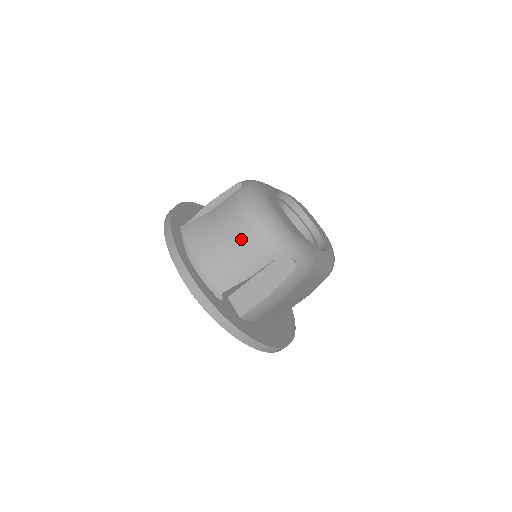
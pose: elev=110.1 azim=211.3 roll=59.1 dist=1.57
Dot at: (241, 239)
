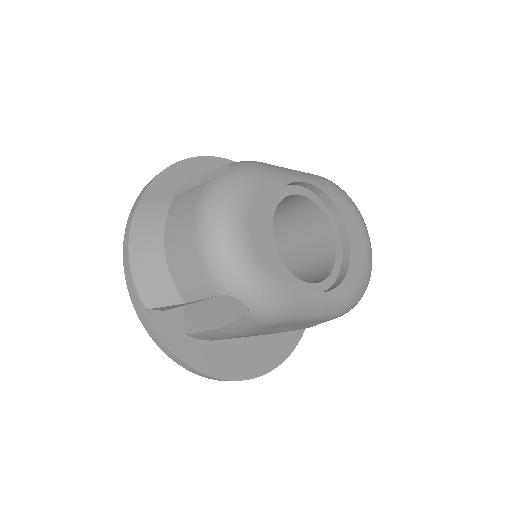
Dot at: (183, 253)
